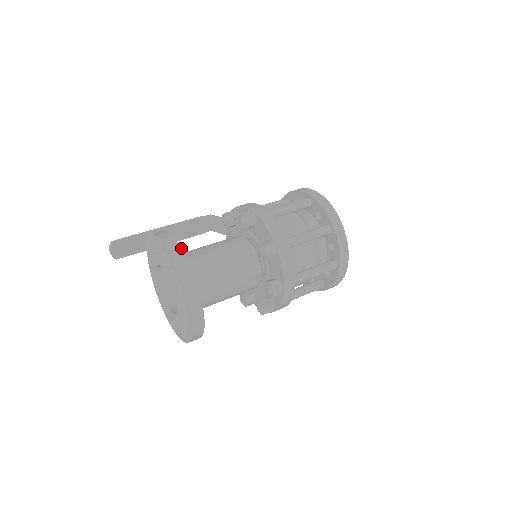
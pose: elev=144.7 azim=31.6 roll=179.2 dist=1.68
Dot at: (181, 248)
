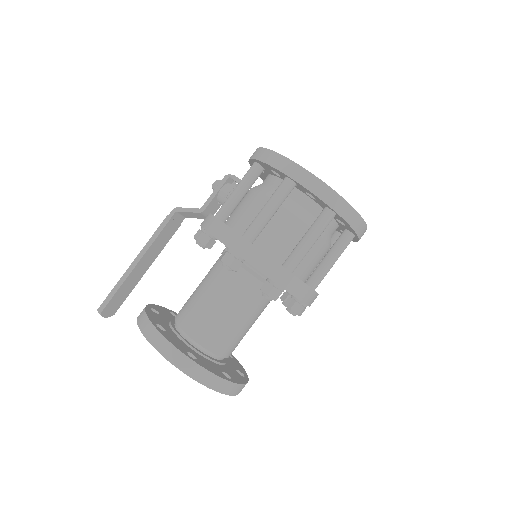
Dot at: (184, 354)
